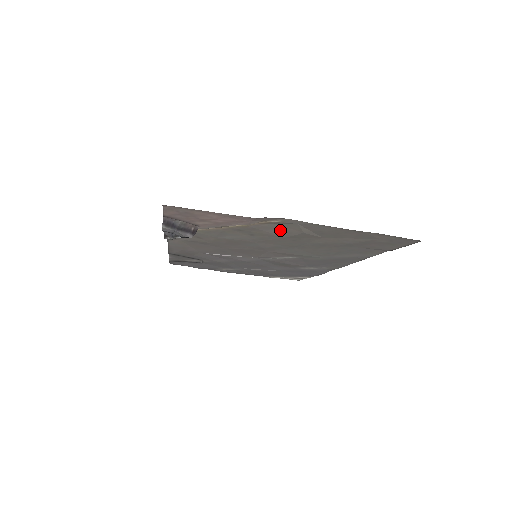
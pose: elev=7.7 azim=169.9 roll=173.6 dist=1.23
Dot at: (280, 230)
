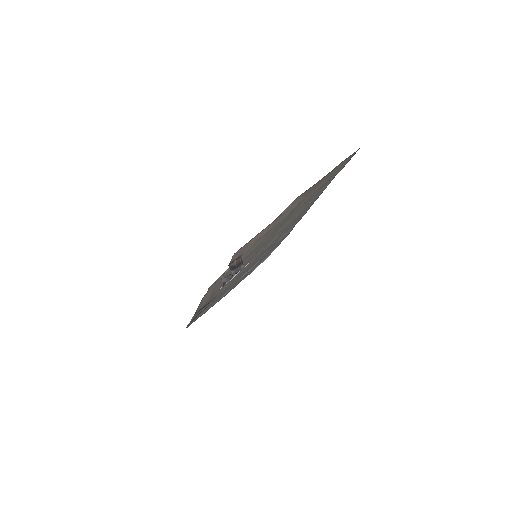
Dot at: (285, 214)
